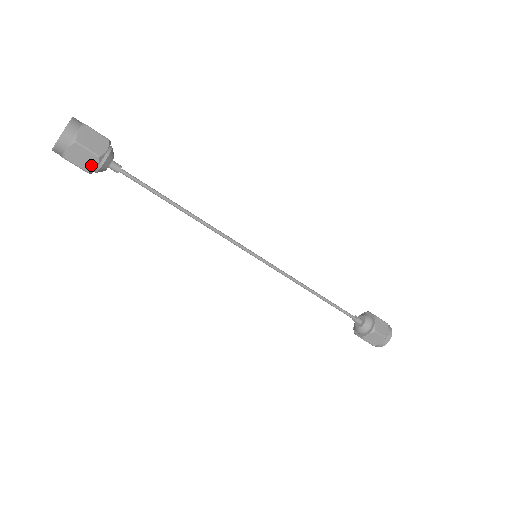
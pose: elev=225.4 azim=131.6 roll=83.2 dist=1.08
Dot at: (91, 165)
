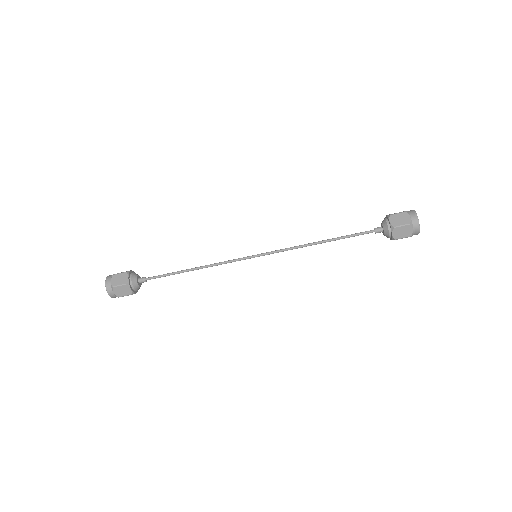
Dot at: (128, 290)
